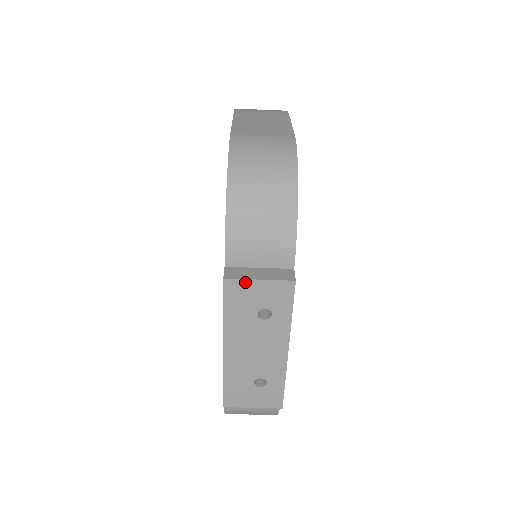
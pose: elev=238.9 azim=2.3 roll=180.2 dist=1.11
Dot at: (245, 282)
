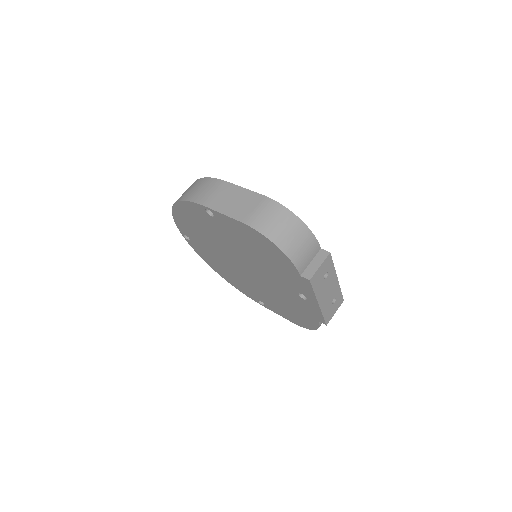
Dot at: (316, 273)
